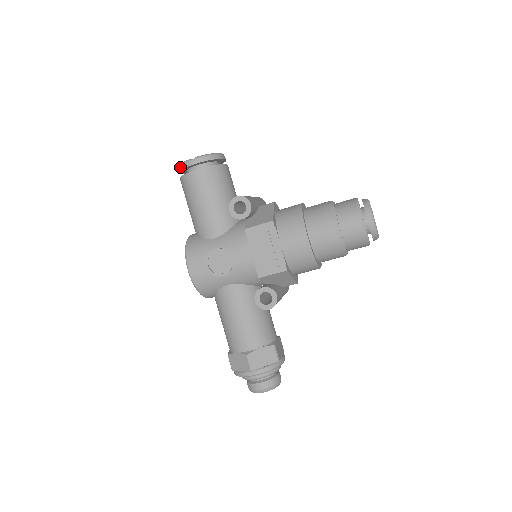
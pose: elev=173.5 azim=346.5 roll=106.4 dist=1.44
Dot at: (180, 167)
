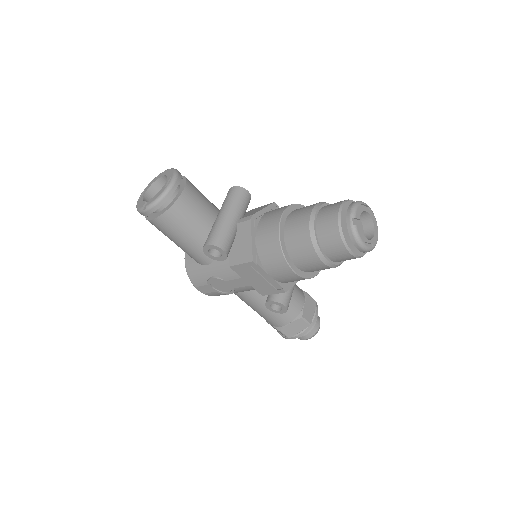
Dot at: occluded
